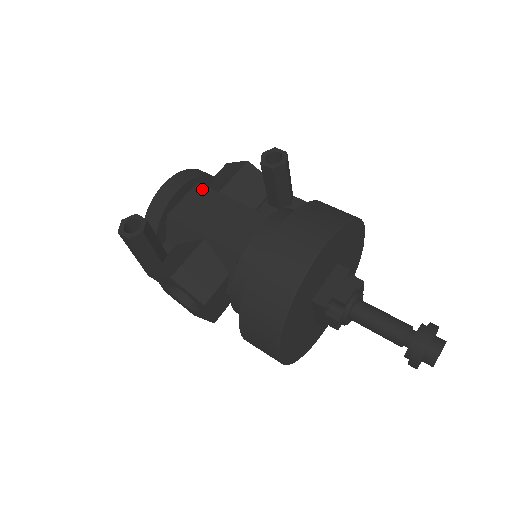
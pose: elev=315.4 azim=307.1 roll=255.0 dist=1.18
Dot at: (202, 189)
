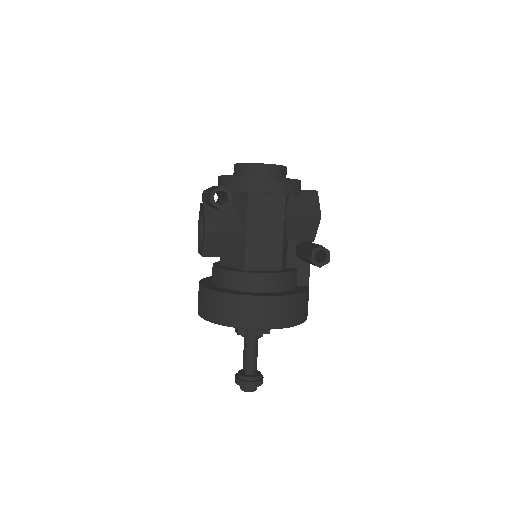
Dot at: (282, 203)
